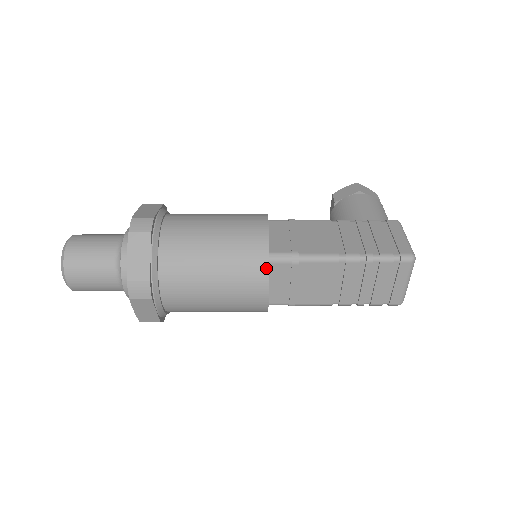
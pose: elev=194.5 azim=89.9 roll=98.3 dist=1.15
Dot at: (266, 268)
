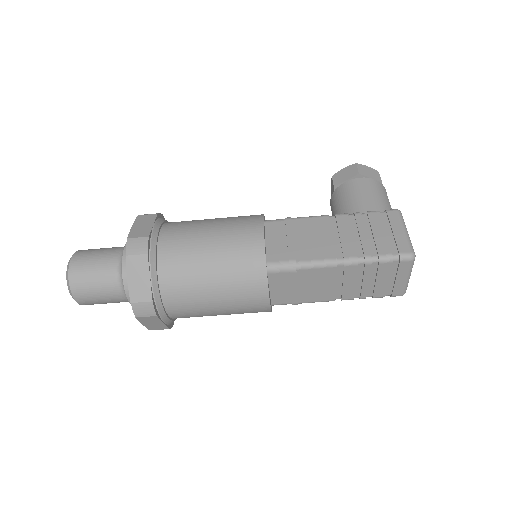
Dot at: (264, 278)
